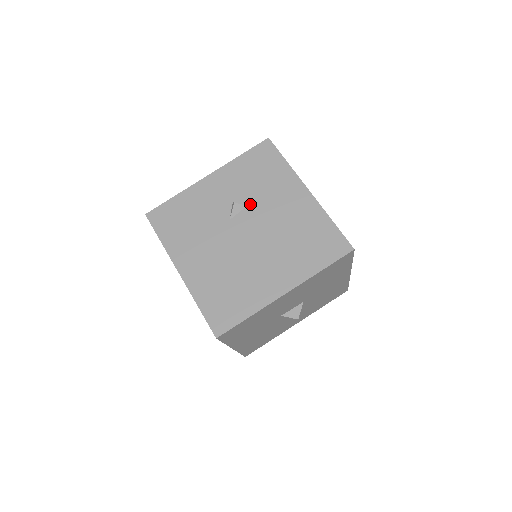
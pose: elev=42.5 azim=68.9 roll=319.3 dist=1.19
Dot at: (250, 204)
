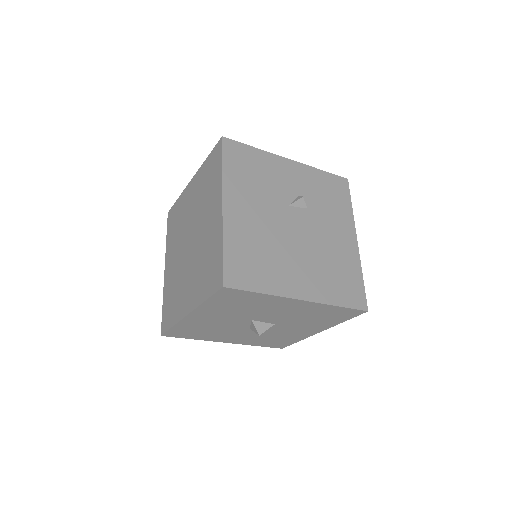
Dot at: (311, 209)
